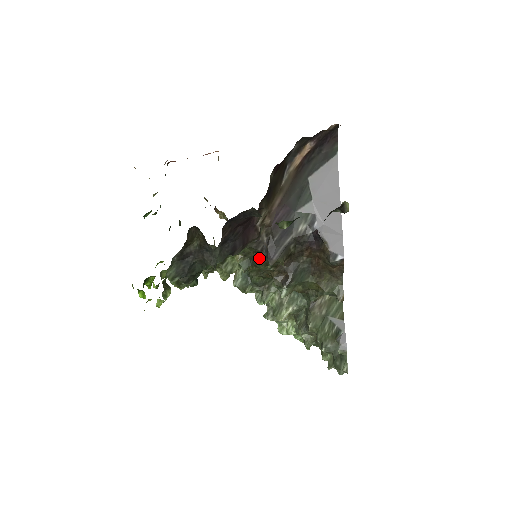
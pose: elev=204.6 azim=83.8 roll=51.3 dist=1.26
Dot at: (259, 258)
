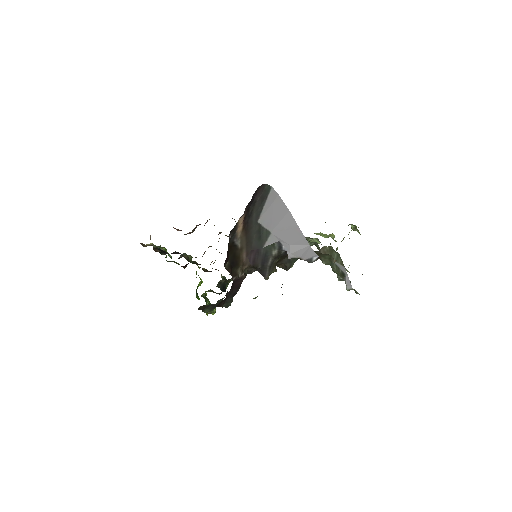
Dot at: occluded
